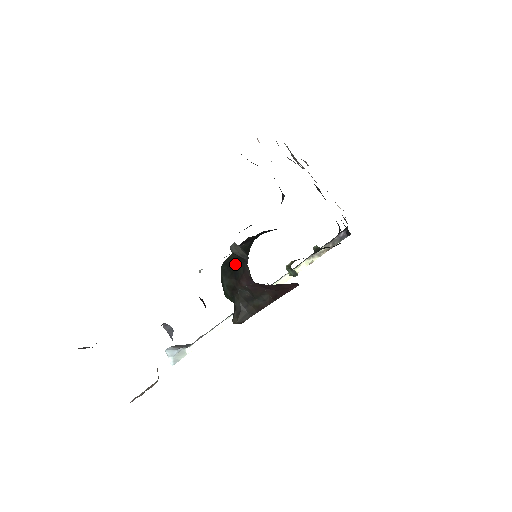
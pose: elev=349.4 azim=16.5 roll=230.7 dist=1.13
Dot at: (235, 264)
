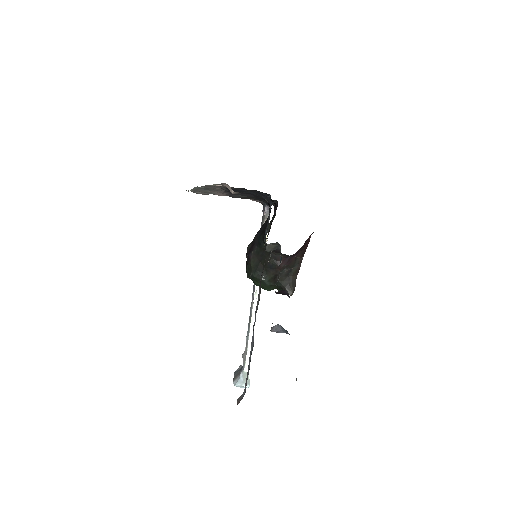
Dot at: (263, 264)
